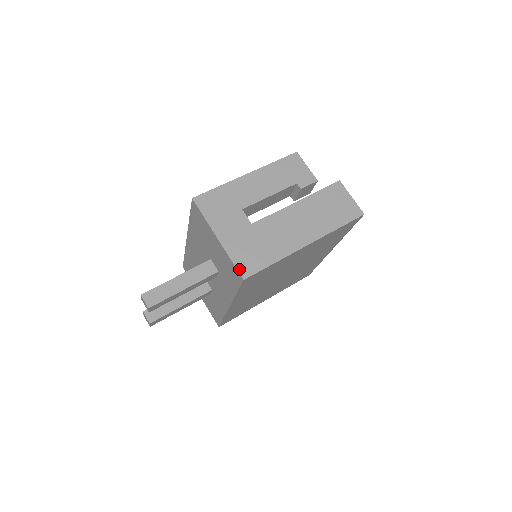
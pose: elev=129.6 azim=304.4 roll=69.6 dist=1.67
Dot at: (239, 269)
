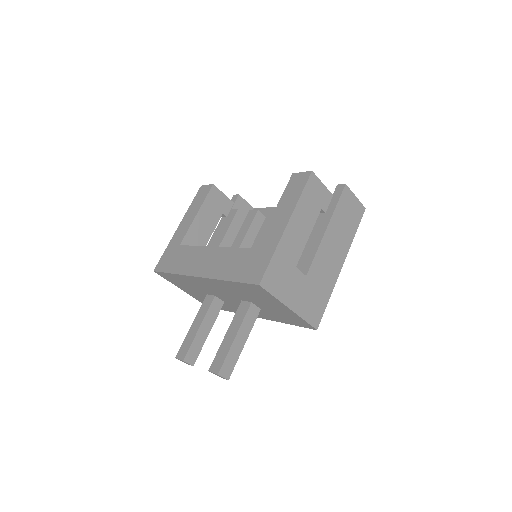
Dot at: (312, 324)
